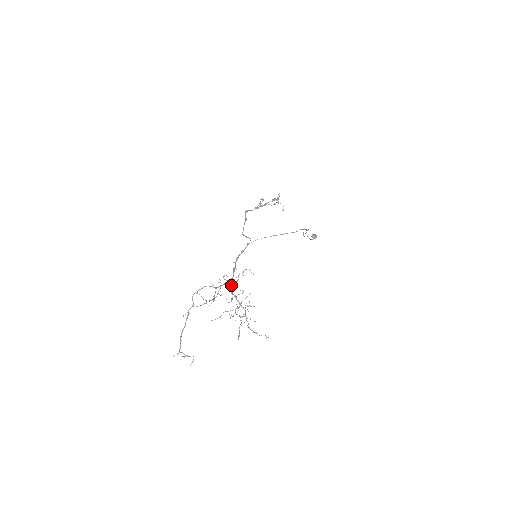
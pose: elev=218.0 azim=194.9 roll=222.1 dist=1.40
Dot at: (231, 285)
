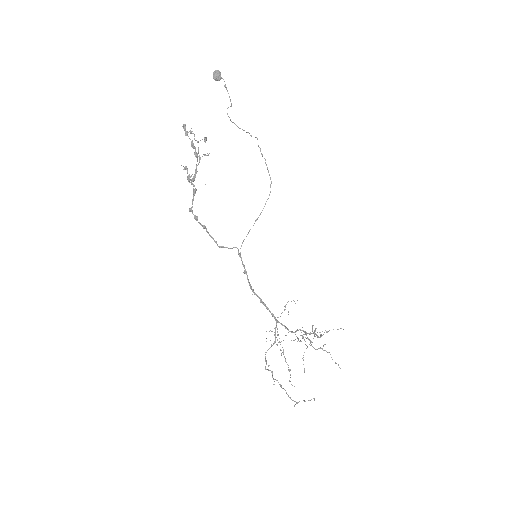
Dot at: occluded
